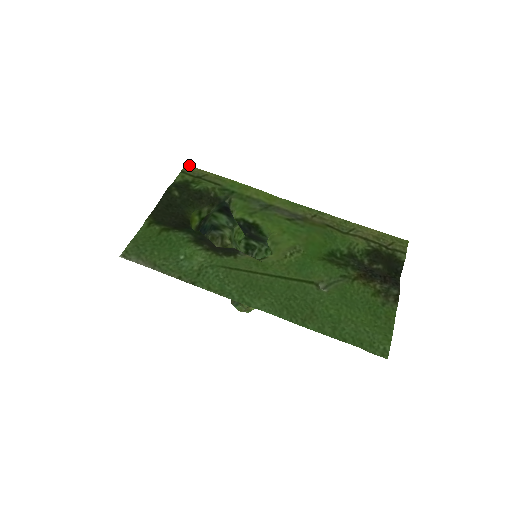
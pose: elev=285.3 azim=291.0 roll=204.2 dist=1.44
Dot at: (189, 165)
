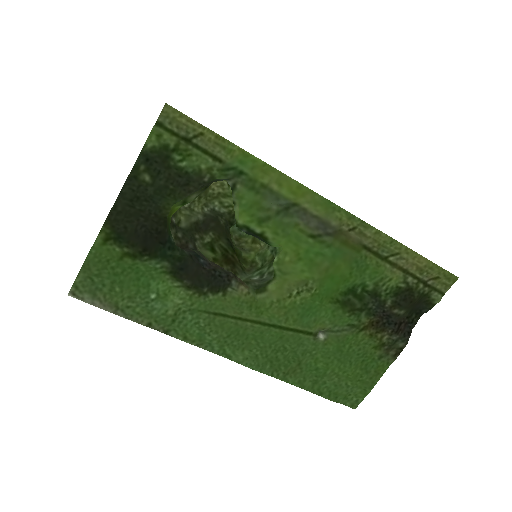
Dot at: (171, 106)
